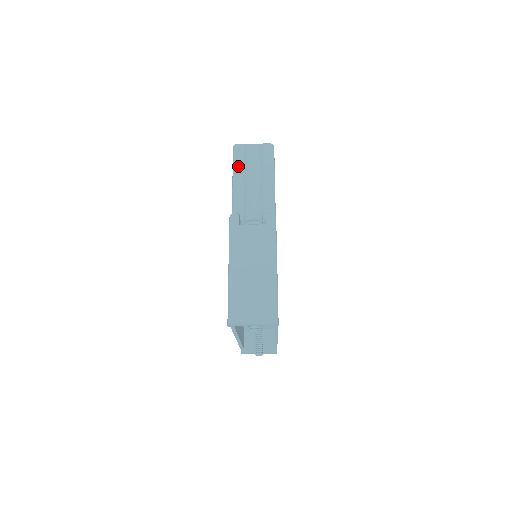
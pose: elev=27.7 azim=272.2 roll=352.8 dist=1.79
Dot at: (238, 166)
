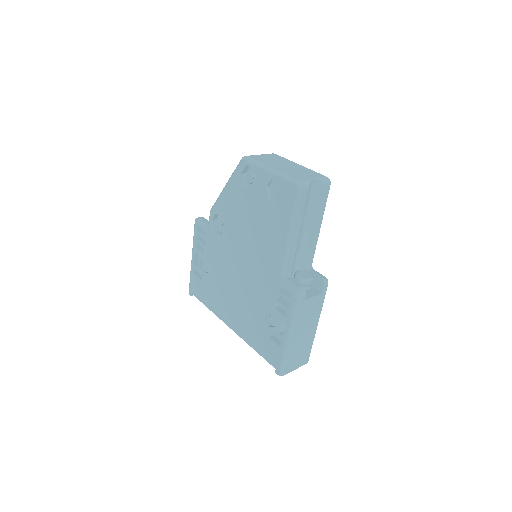
Dot at: (299, 215)
